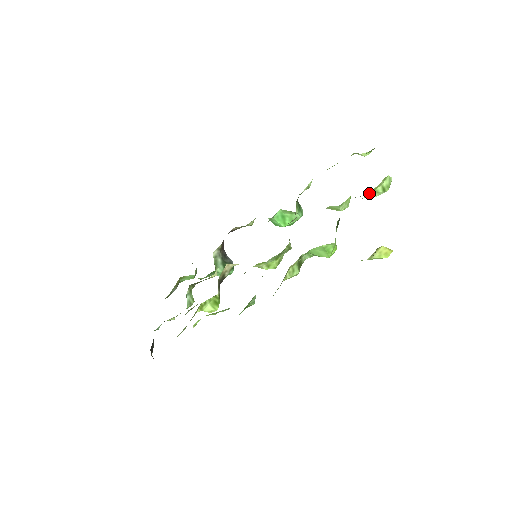
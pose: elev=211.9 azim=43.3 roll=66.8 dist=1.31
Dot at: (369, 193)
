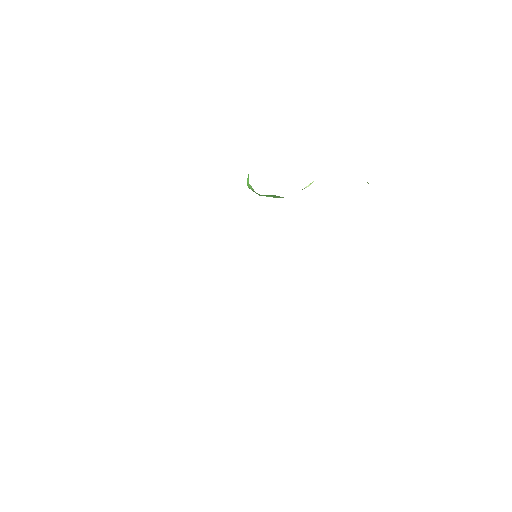
Dot at: occluded
